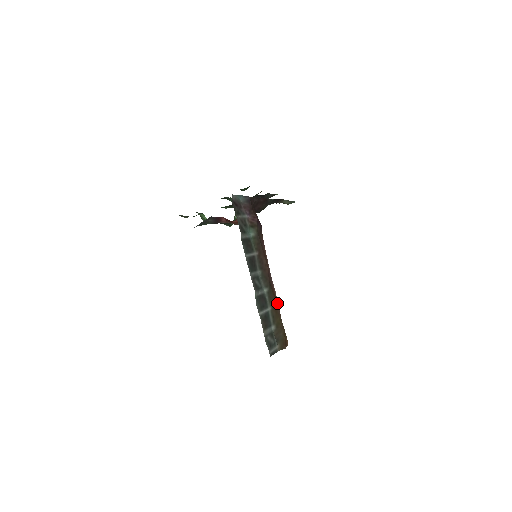
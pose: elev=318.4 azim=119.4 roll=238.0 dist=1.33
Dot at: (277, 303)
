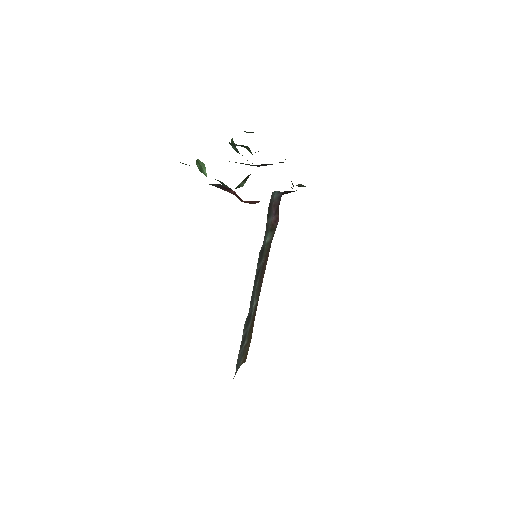
Dot at: occluded
